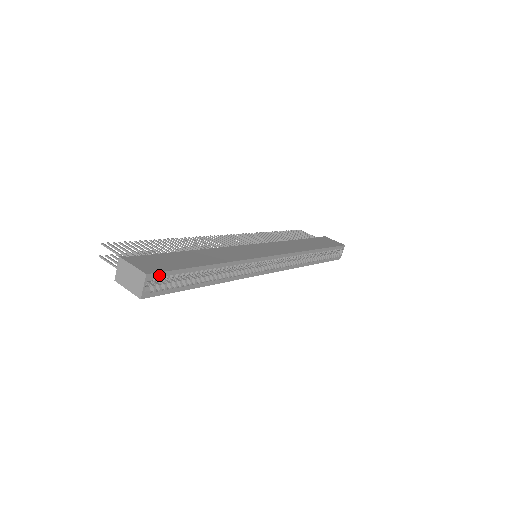
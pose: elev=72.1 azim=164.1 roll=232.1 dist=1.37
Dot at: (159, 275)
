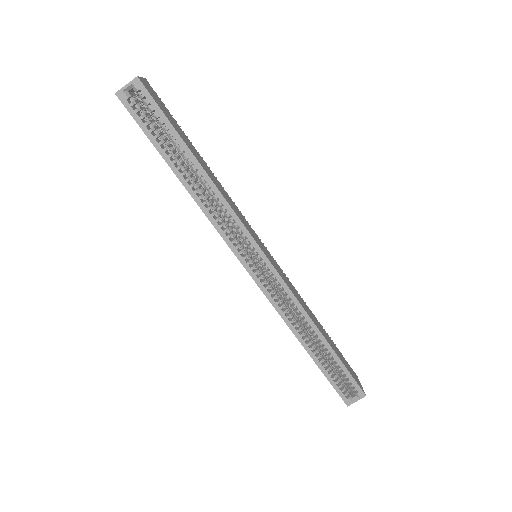
Dot at: (146, 94)
